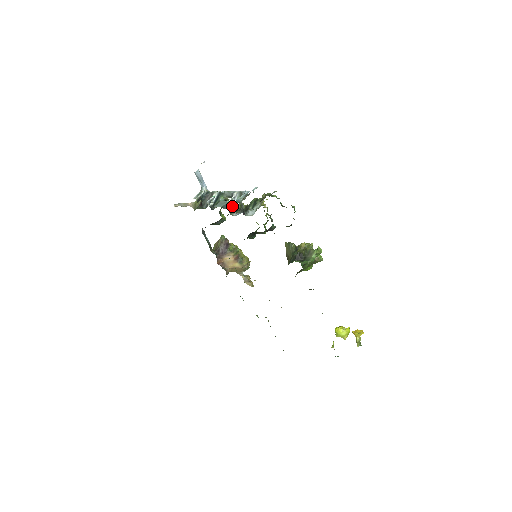
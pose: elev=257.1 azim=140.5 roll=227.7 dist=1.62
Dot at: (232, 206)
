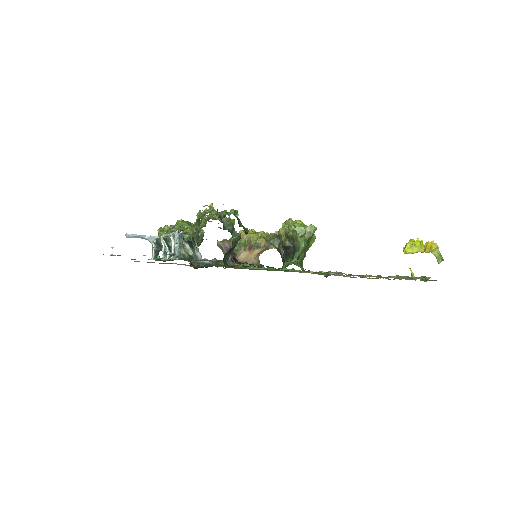
Dot at: (184, 247)
